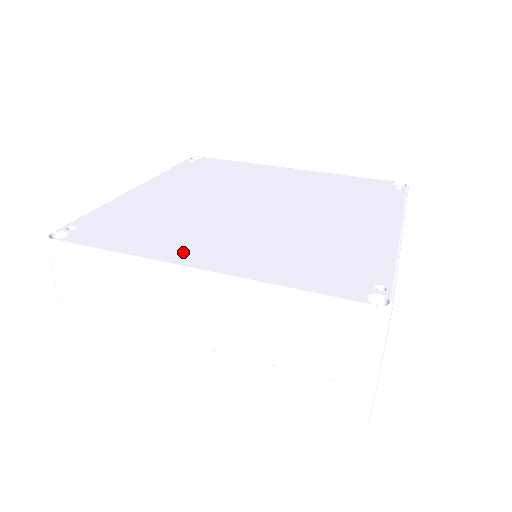
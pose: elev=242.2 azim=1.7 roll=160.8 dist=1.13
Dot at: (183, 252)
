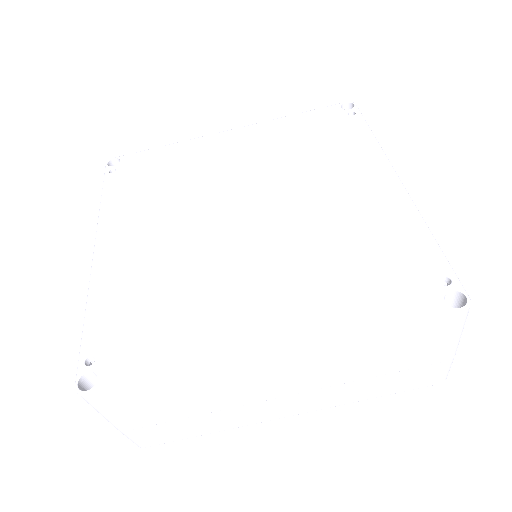
Dot at: (237, 333)
